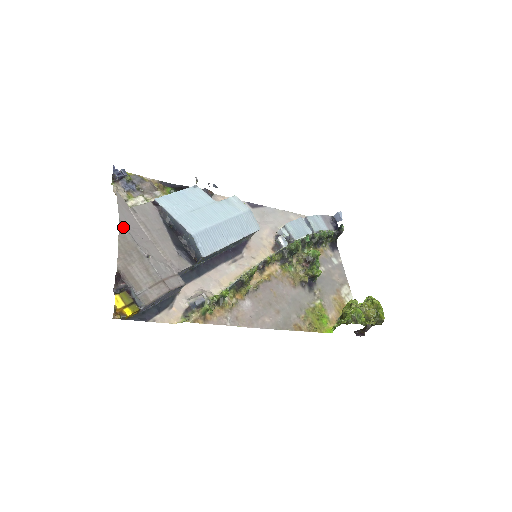
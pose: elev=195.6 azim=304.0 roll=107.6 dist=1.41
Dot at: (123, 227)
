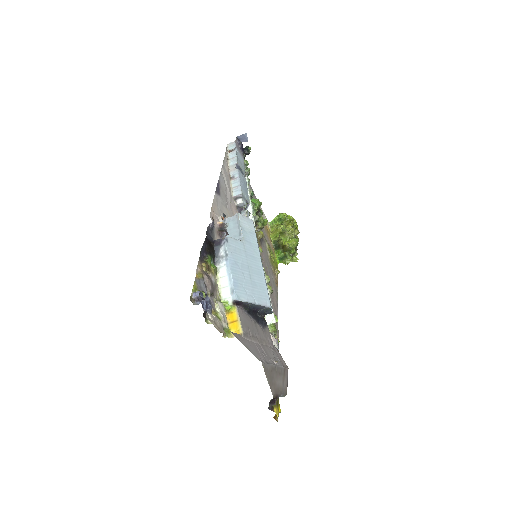
Dot at: (264, 365)
